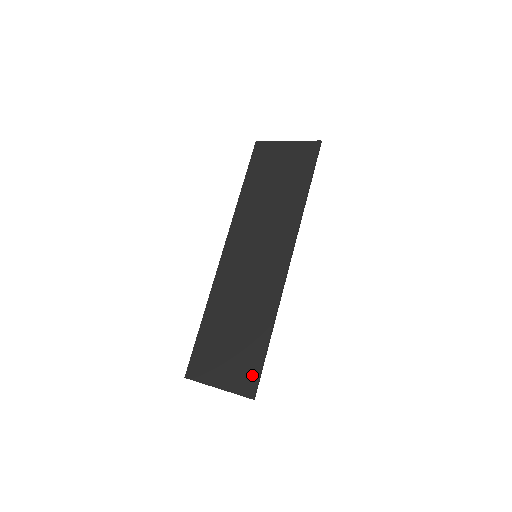
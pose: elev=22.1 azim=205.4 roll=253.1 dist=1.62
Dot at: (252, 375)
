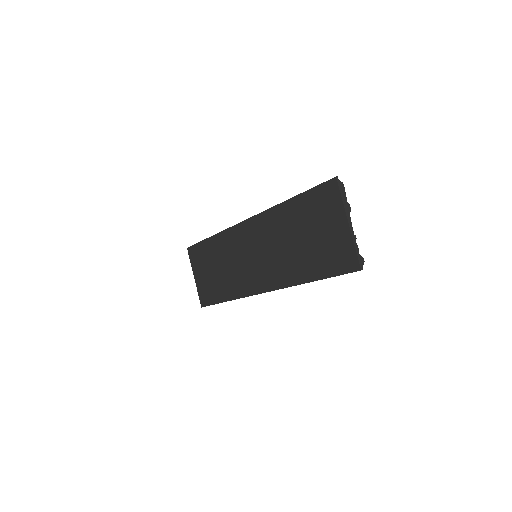
Dot at: (208, 300)
